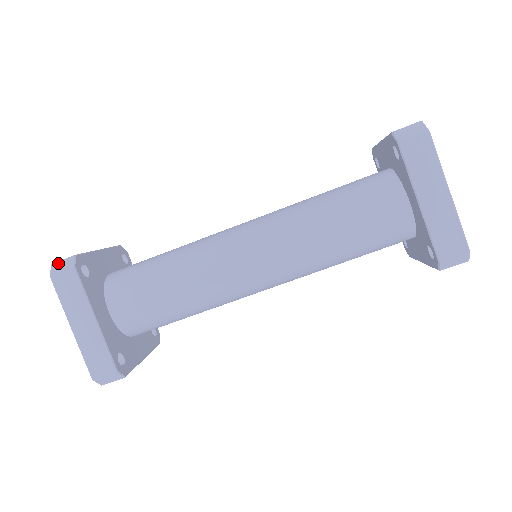
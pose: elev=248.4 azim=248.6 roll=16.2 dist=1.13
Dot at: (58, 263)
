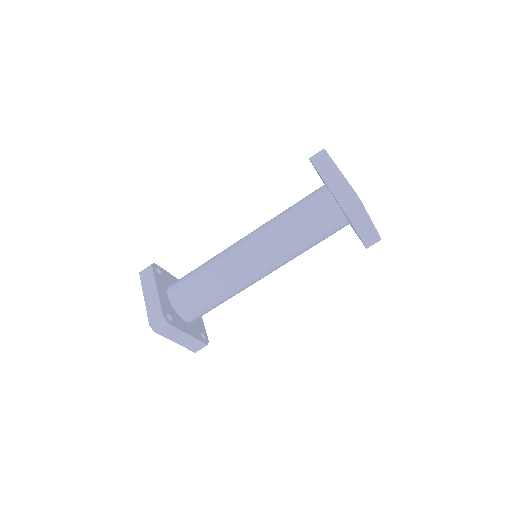
Dot at: (154, 324)
